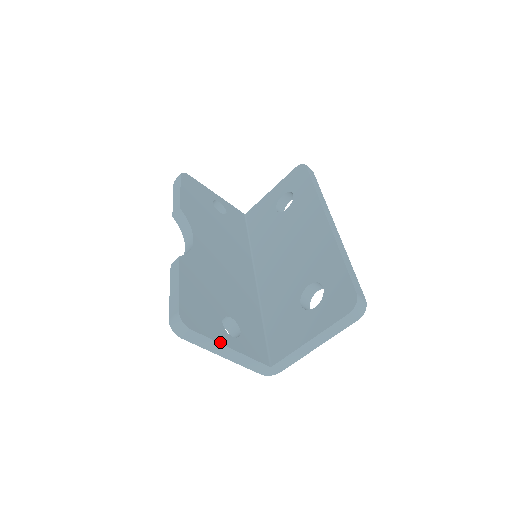
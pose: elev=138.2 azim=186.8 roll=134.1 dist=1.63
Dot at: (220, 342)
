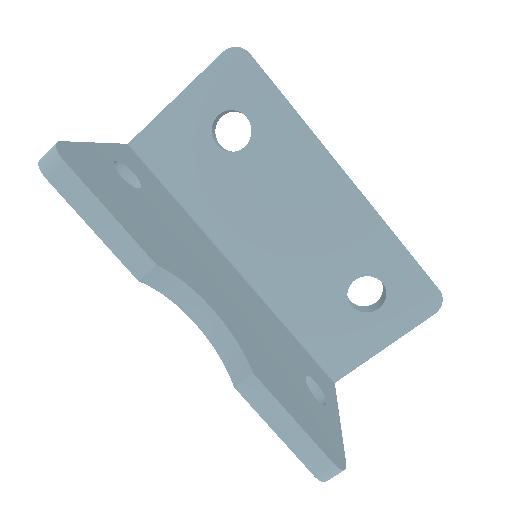
Dot at: (340, 430)
